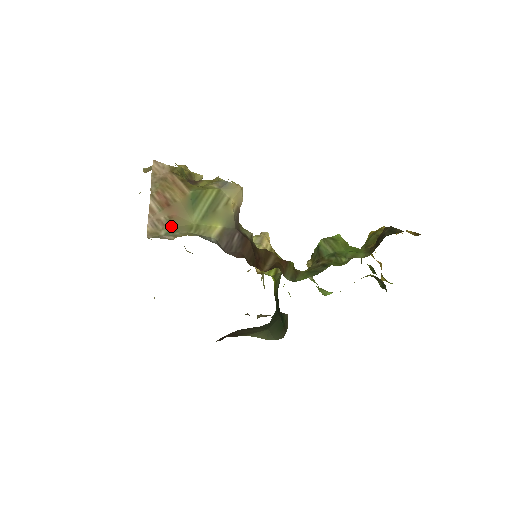
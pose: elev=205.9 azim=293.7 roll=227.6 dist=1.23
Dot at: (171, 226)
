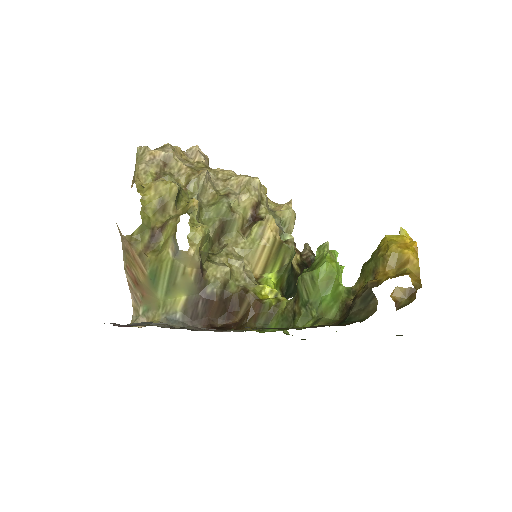
Dot at: (145, 303)
